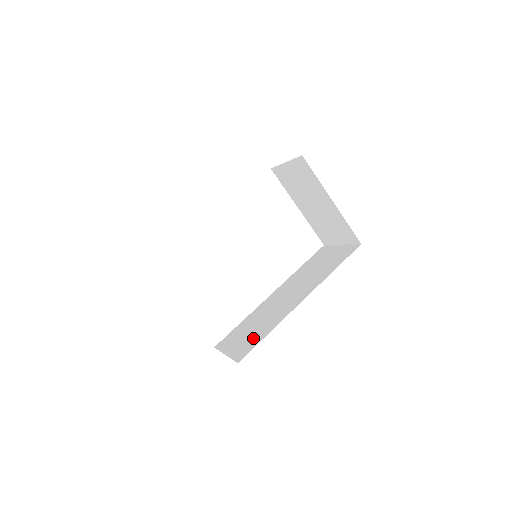
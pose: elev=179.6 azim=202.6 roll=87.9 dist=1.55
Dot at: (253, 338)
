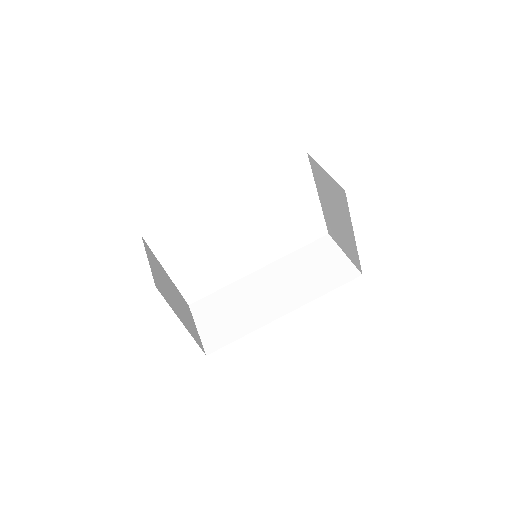
Dot at: (227, 330)
